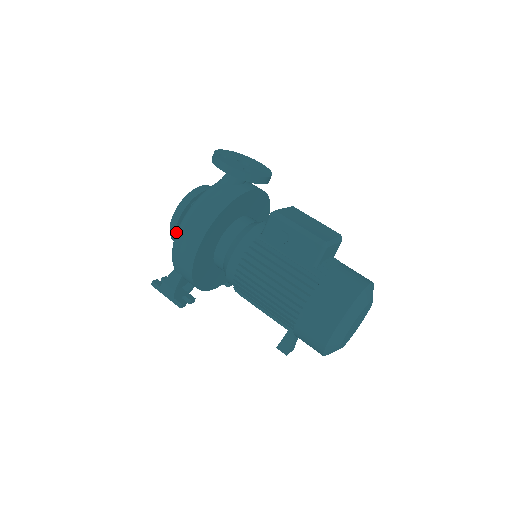
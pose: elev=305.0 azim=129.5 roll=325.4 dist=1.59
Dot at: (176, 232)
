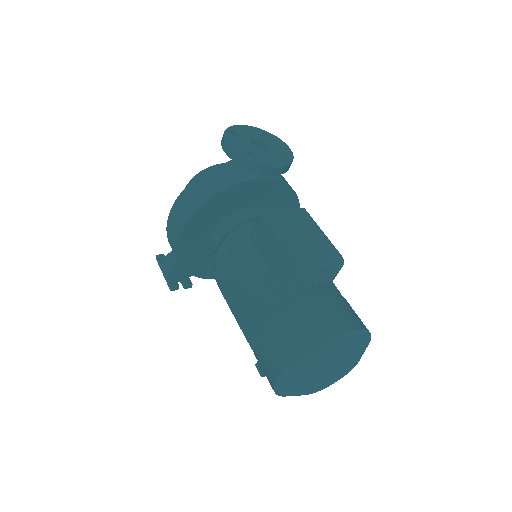
Dot at: occluded
